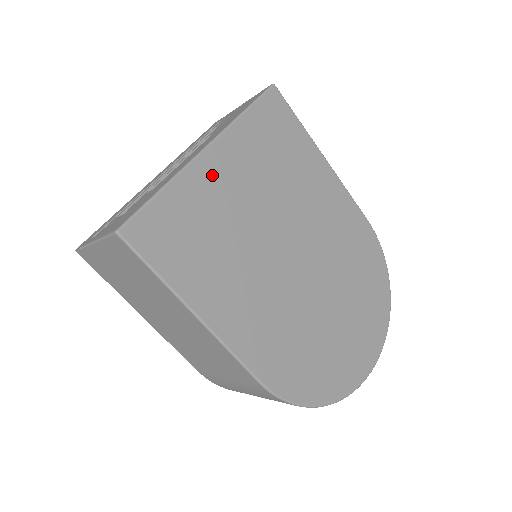
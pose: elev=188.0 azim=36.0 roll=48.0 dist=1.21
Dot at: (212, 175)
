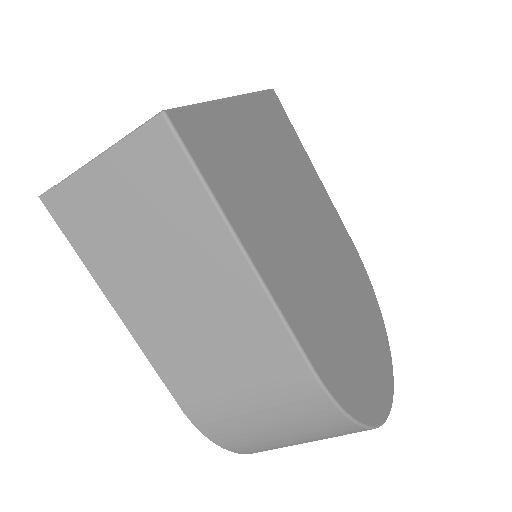
Dot at: (241, 123)
